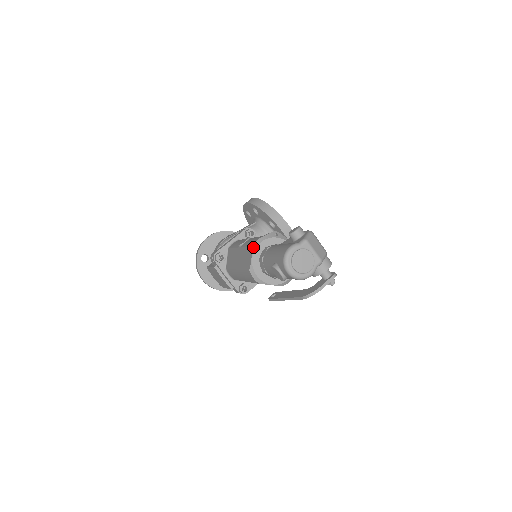
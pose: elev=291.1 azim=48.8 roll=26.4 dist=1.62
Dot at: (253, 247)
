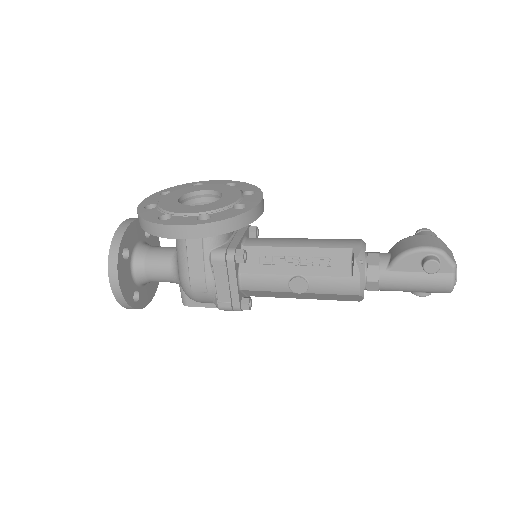
Dot at: (362, 295)
